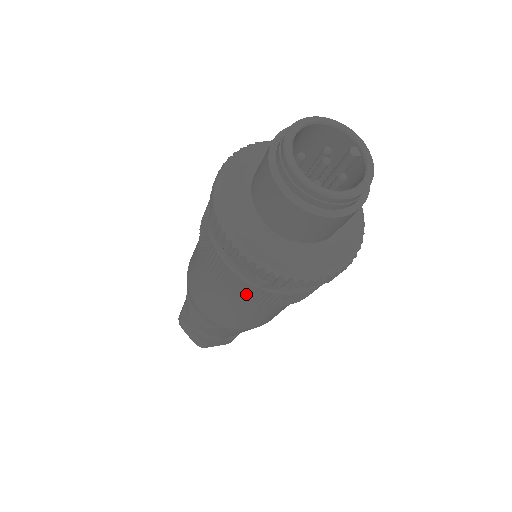
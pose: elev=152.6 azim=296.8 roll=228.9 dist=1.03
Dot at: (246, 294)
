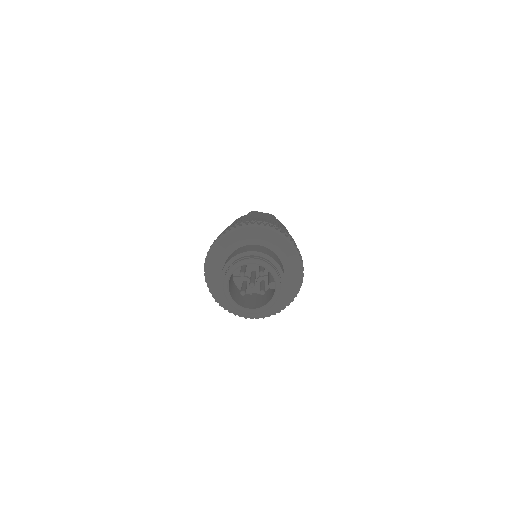
Dot at: occluded
